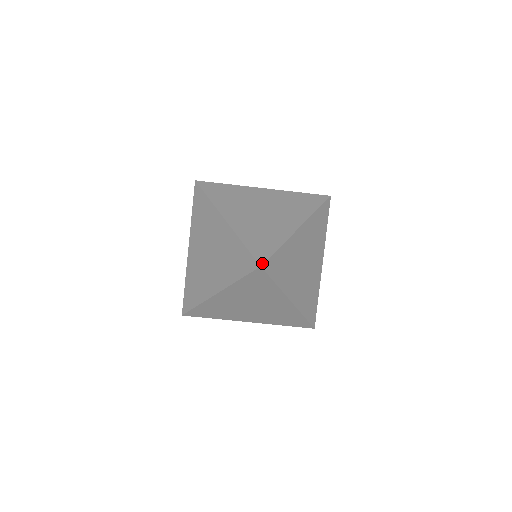
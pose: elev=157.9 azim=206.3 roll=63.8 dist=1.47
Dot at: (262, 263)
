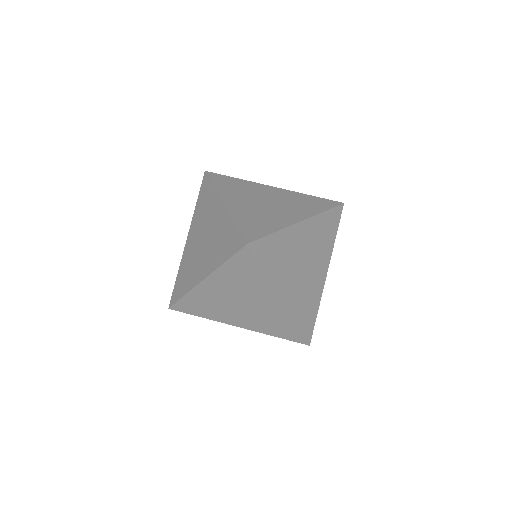
Dot at: (170, 306)
